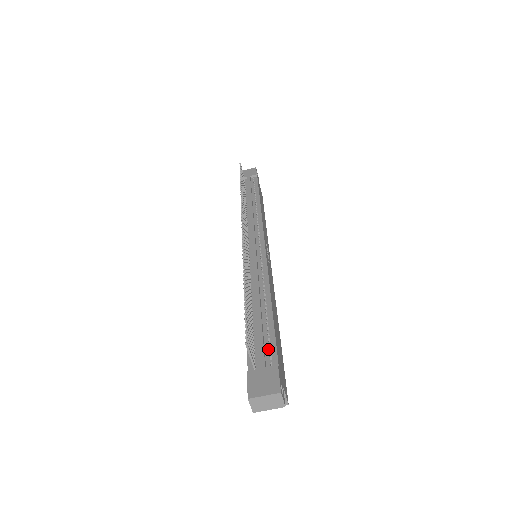
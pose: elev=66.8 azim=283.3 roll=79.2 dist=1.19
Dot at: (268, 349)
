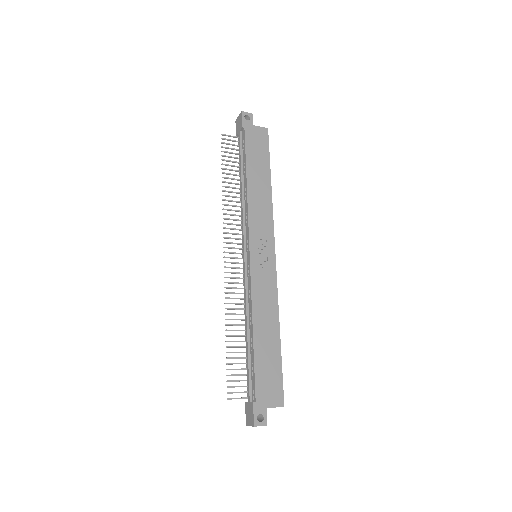
Dot at: (252, 383)
